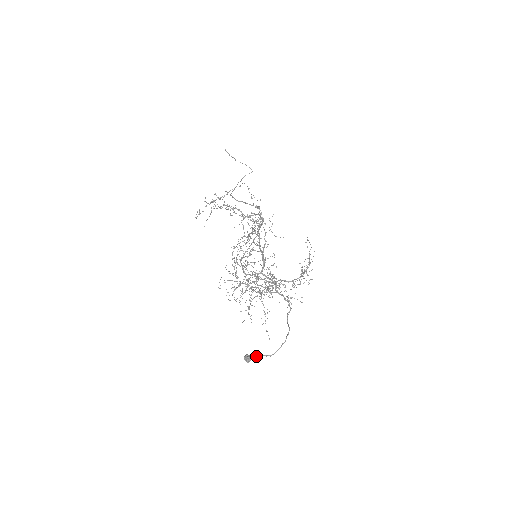
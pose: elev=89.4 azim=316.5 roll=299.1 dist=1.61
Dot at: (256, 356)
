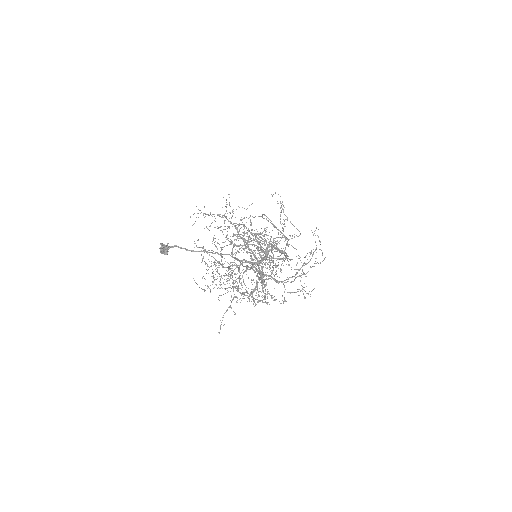
Dot at: (175, 245)
